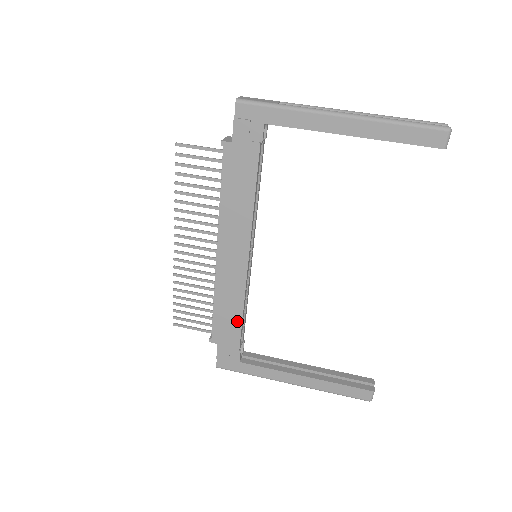
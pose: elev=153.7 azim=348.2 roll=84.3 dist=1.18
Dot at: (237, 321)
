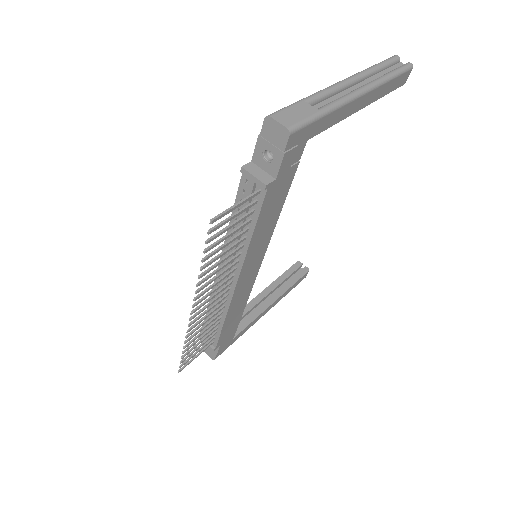
Dot at: (239, 316)
